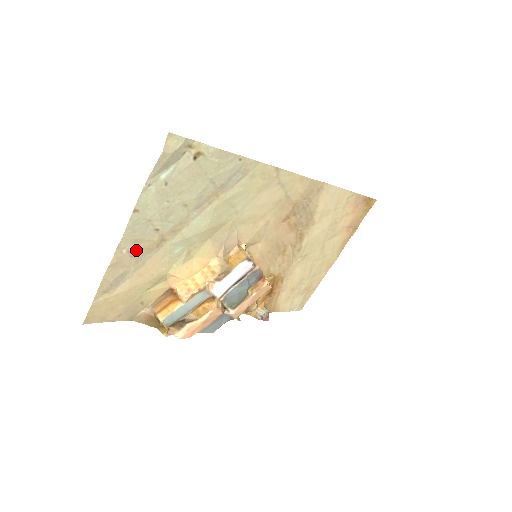
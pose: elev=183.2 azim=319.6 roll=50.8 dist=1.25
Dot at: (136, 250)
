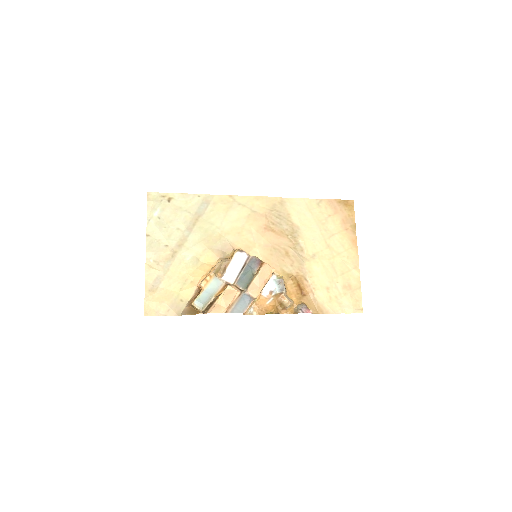
Dot at: (159, 260)
